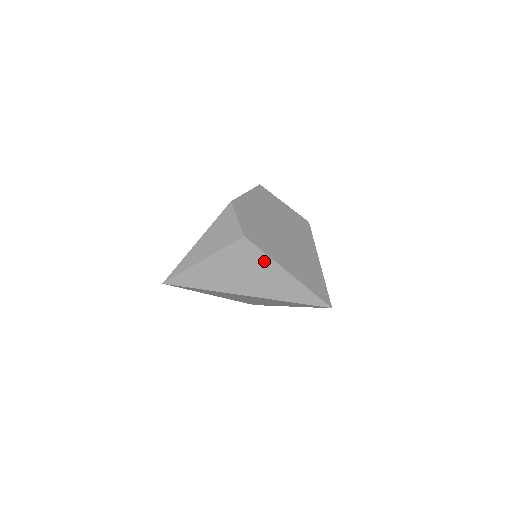
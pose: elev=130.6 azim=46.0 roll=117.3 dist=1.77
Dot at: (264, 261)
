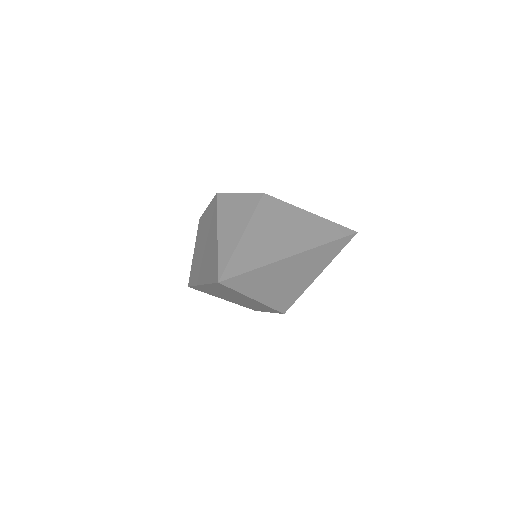
Dot at: (292, 211)
